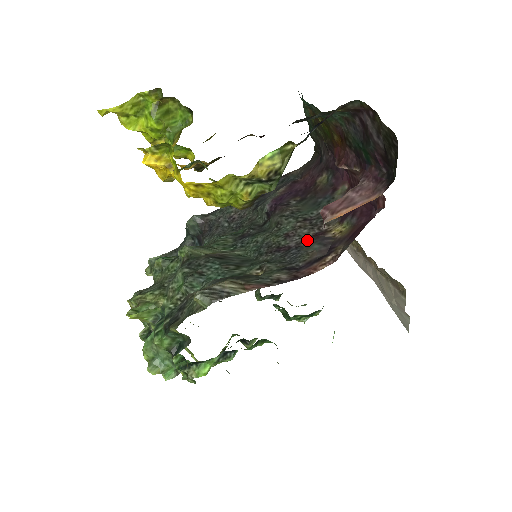
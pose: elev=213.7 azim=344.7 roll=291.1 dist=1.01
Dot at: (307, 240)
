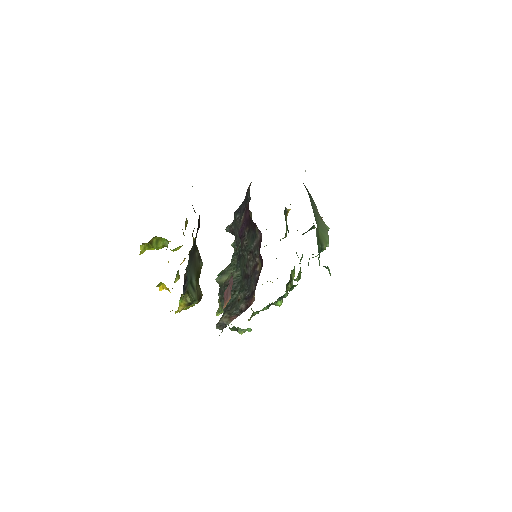
Dot at: (252, 272)
